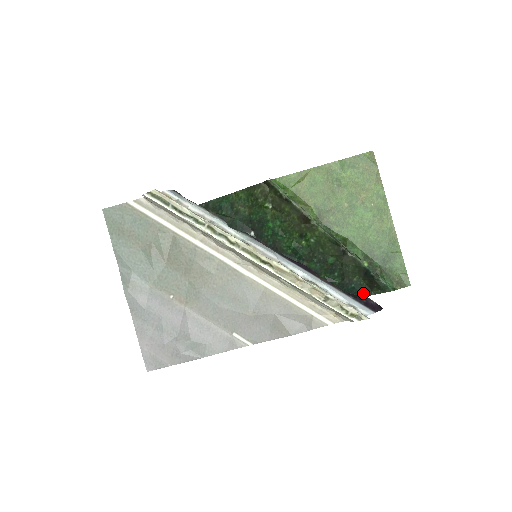
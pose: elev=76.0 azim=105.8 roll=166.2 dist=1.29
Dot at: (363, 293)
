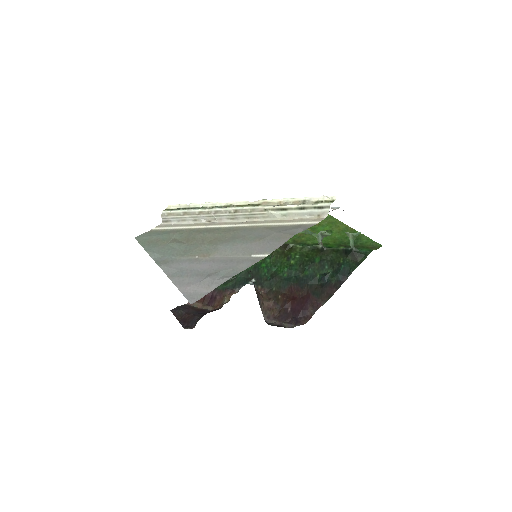
Dot at: (353, 267)
